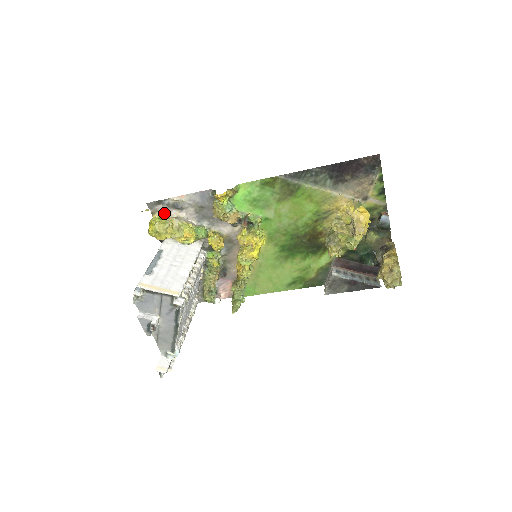
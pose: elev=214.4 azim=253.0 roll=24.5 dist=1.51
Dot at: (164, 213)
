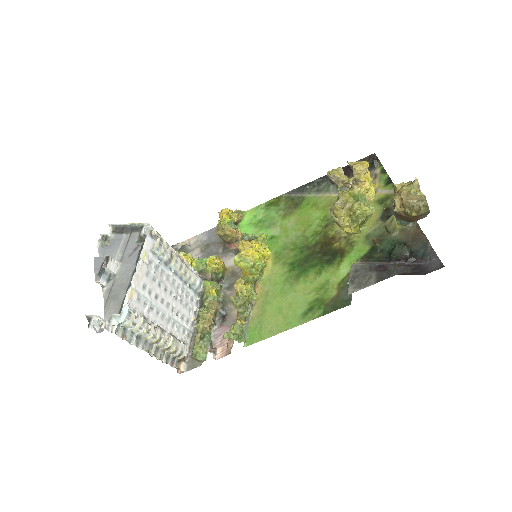
Dot at: occluded
